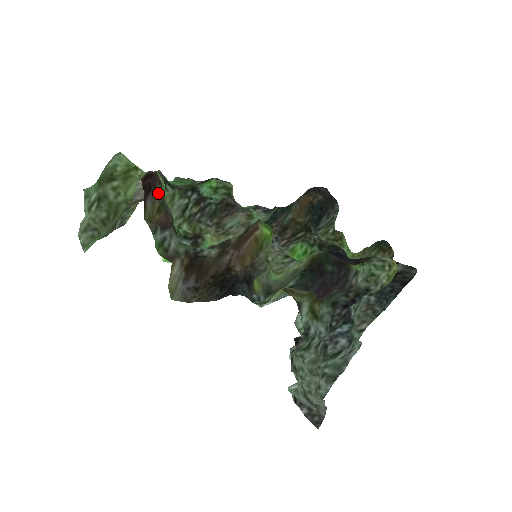
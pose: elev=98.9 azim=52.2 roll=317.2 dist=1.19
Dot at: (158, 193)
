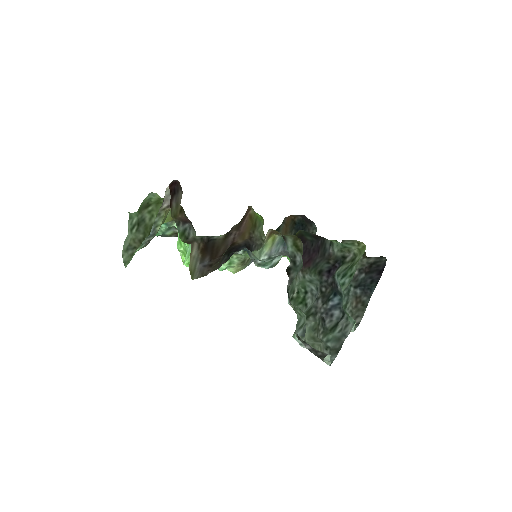
Dot at: (180, 197)
